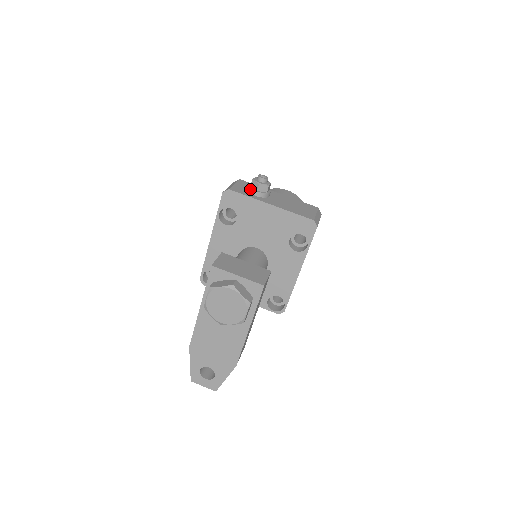
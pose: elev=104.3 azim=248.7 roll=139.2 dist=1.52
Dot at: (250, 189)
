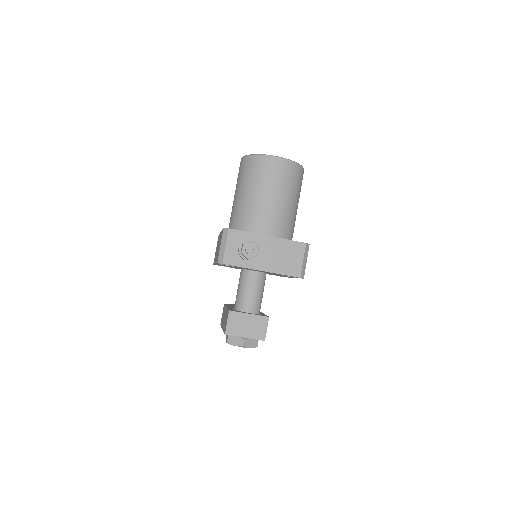
Dot at: (241, 257)
